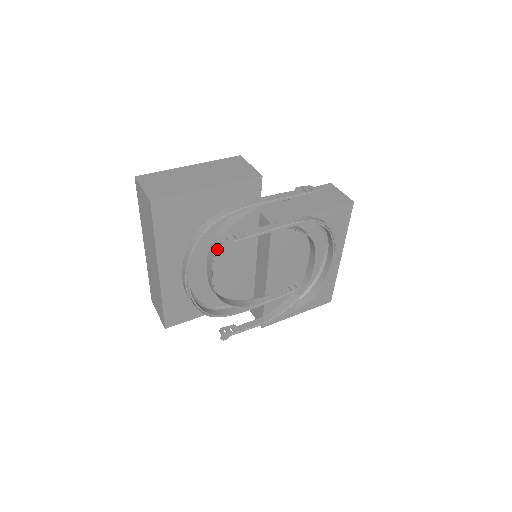
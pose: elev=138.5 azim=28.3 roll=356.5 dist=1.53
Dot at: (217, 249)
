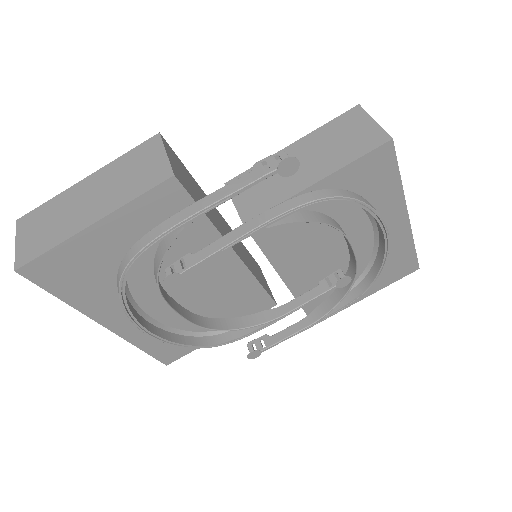
Dot at: occluded
